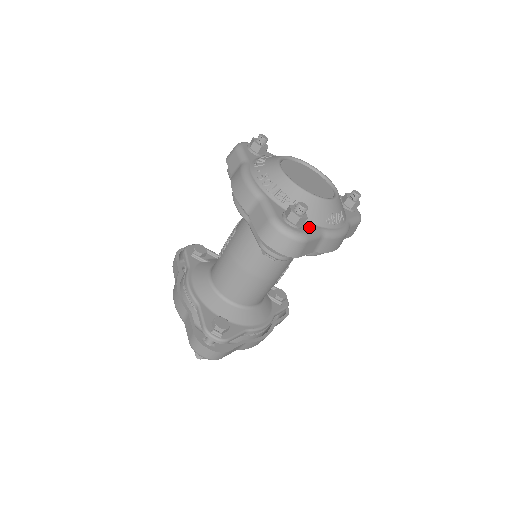
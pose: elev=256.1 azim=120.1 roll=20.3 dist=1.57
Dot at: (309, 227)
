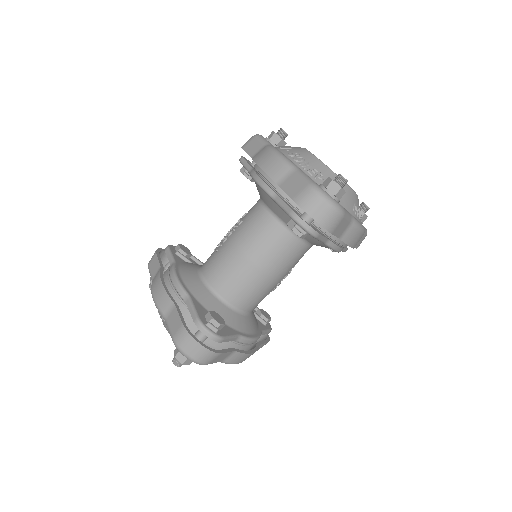
Dot at: occluded
